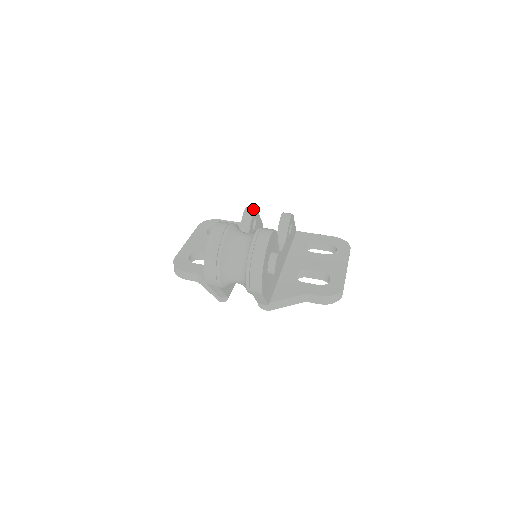
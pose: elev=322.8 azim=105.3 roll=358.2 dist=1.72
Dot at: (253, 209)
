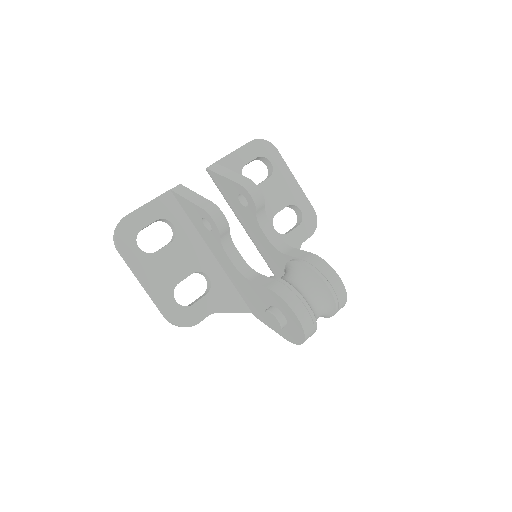
Dot at: (220, 213)
